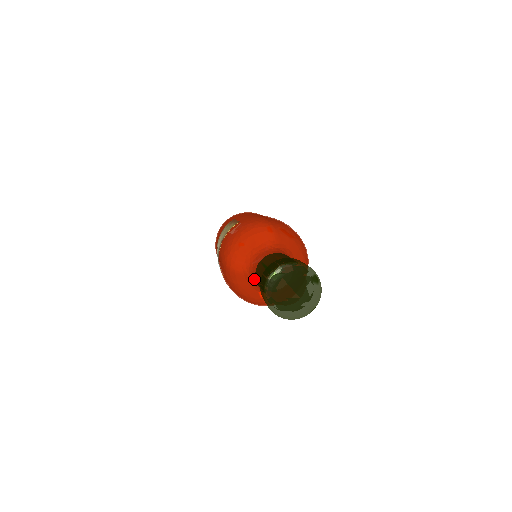
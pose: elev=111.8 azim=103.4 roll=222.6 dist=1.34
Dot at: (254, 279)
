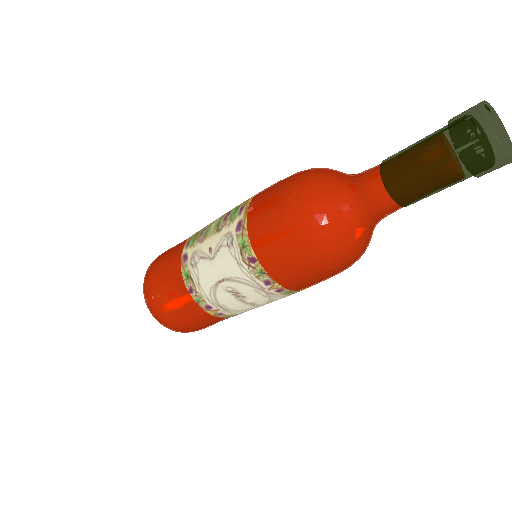
Dot at: (365, 199)
